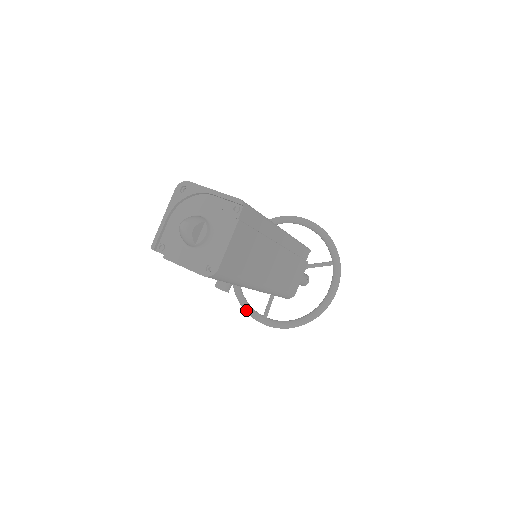
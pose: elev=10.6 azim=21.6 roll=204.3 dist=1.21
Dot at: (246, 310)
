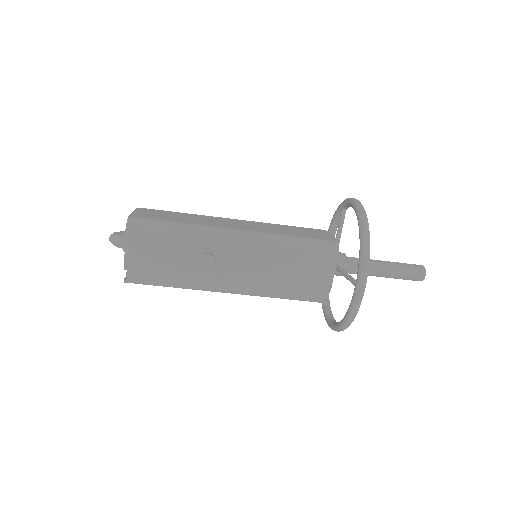
Dot at: (349, 311)
